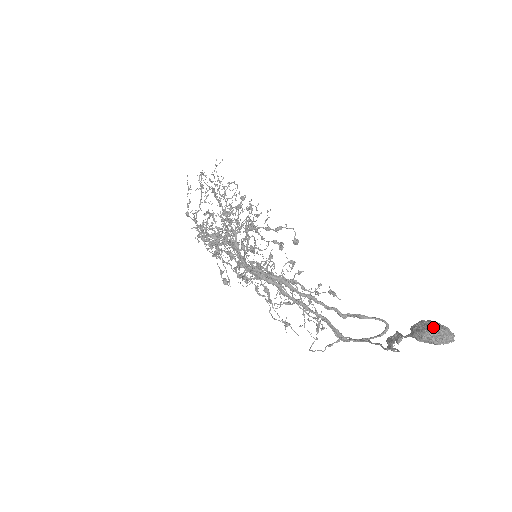
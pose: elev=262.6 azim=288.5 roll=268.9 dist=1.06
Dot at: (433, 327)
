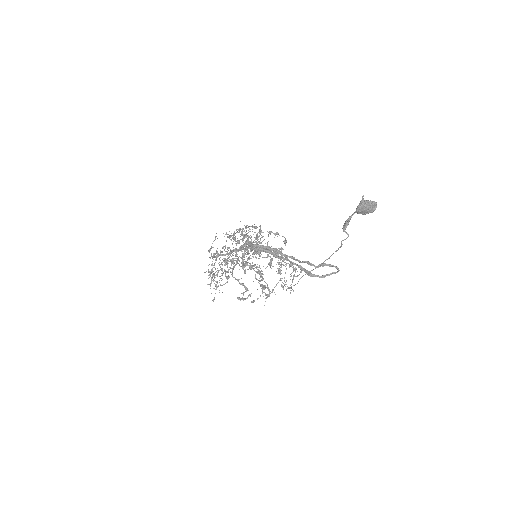
Dot at: (367, 200)
